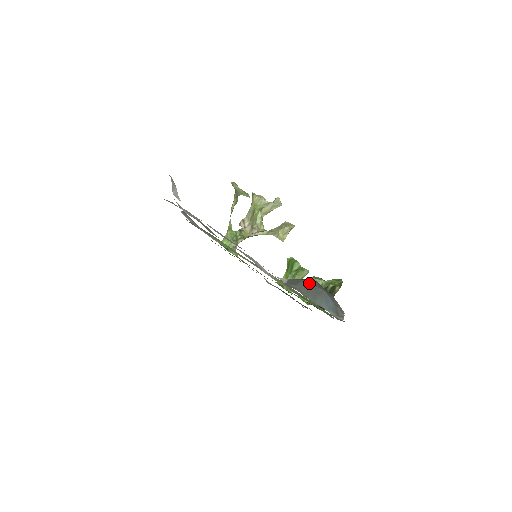
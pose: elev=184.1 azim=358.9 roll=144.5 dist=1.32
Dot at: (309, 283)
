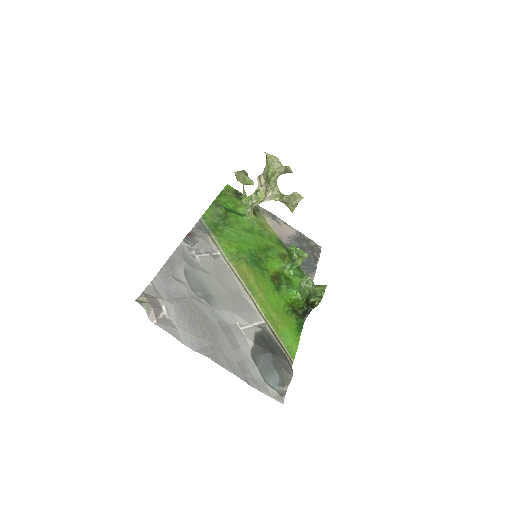
Dot at: (265, 358)
